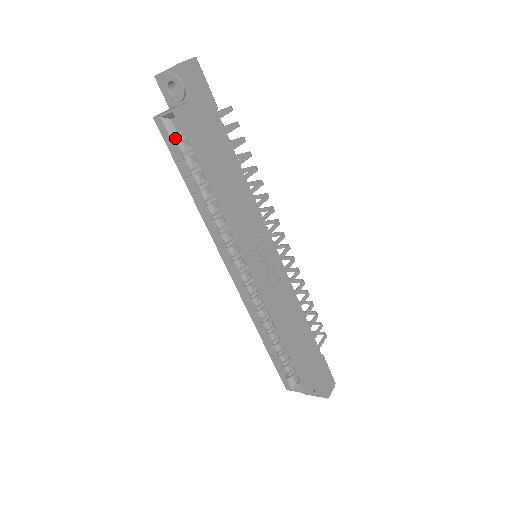
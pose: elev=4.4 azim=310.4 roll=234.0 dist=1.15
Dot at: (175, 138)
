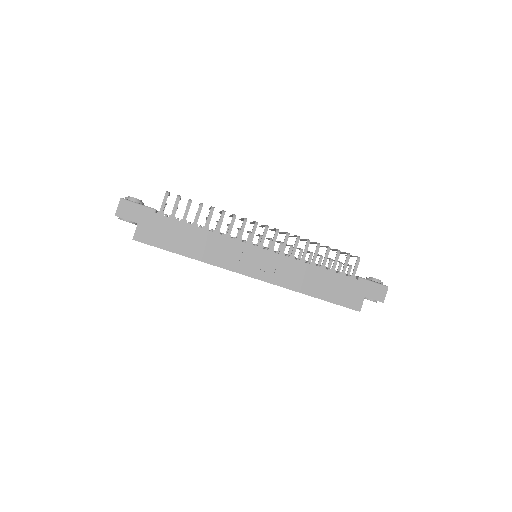
Dot at: occluded
